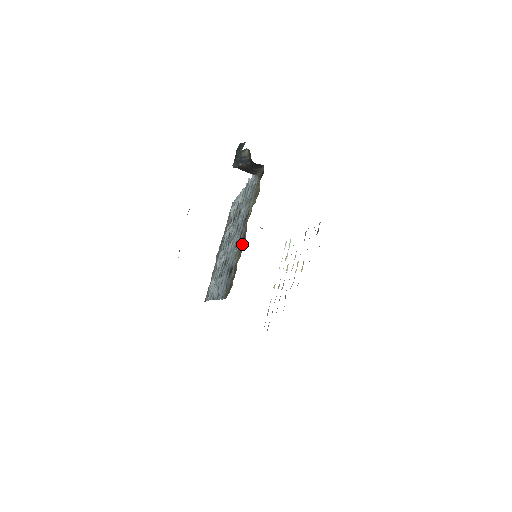
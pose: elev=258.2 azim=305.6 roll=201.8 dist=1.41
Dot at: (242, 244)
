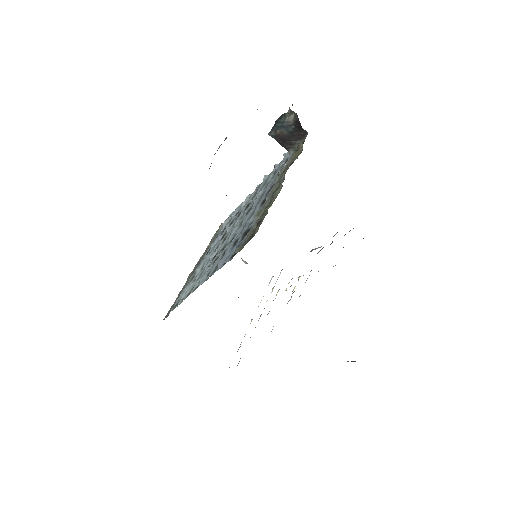
Dot at: (275, 193)
